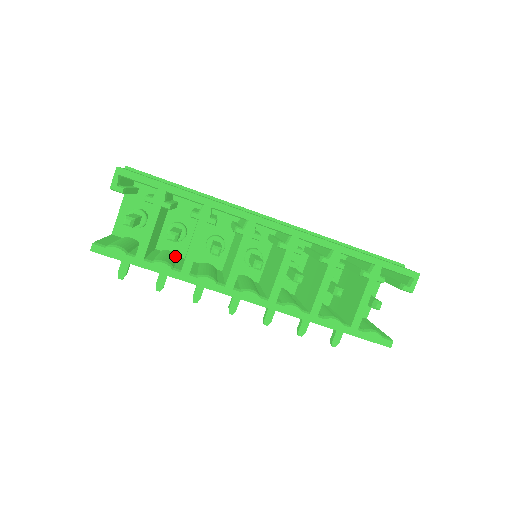
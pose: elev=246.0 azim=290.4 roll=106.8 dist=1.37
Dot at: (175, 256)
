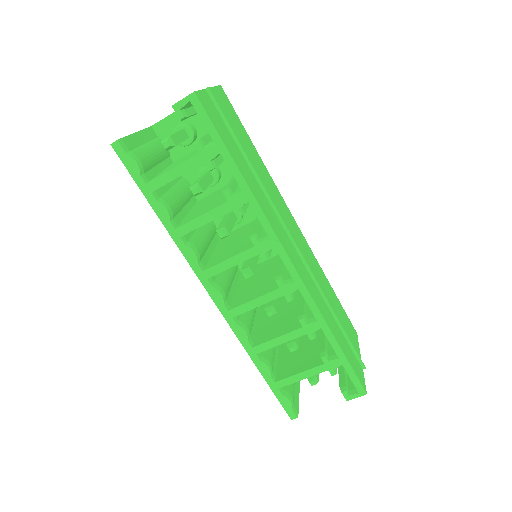
Dot at: (189, 196)
